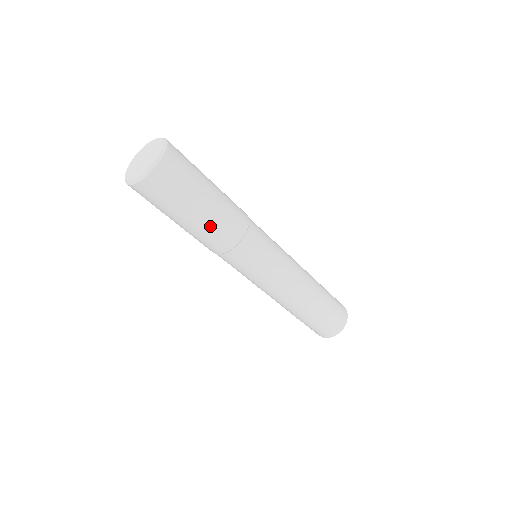
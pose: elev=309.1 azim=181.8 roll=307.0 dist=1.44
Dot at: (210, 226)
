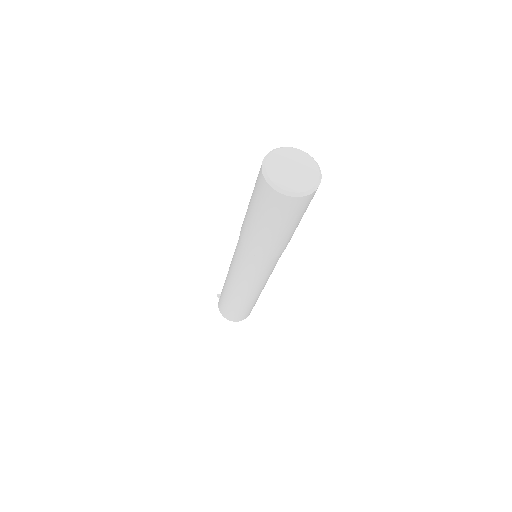
Dot at: (276, 241)
